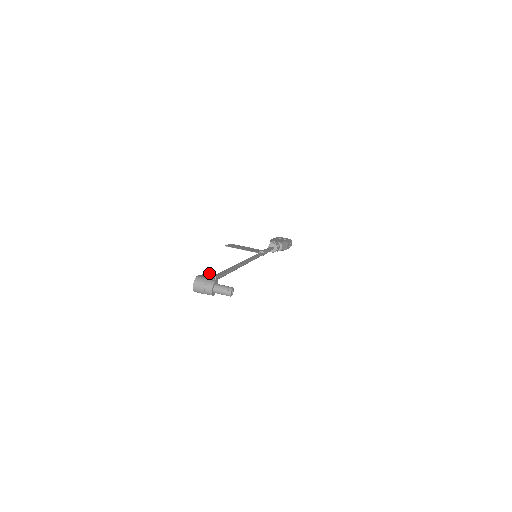
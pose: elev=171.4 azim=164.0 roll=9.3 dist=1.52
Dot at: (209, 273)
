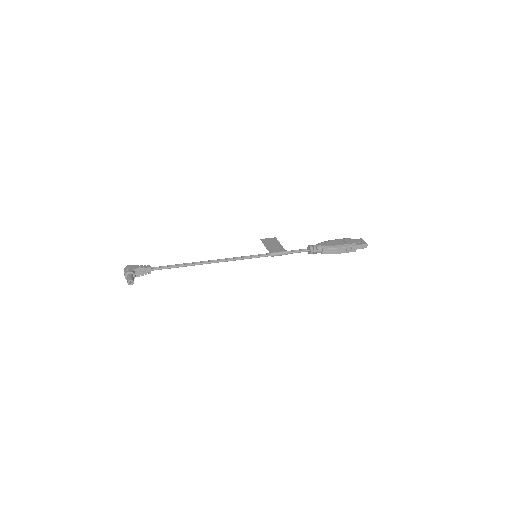
Dot at: occluded
